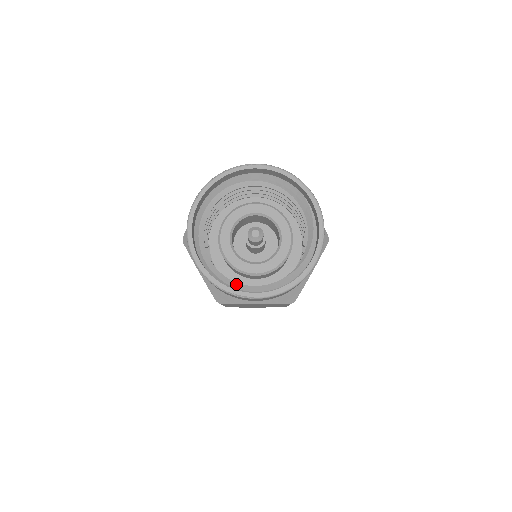
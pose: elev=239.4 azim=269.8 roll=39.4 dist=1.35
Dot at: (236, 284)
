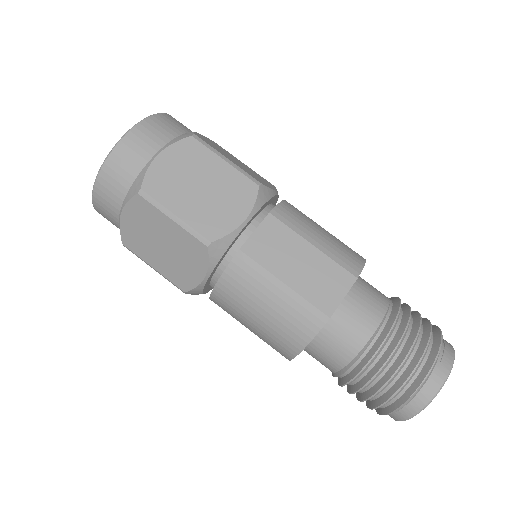
Dot at: occluded
